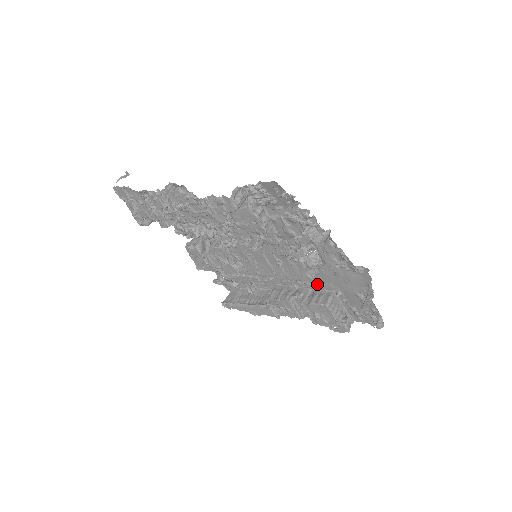
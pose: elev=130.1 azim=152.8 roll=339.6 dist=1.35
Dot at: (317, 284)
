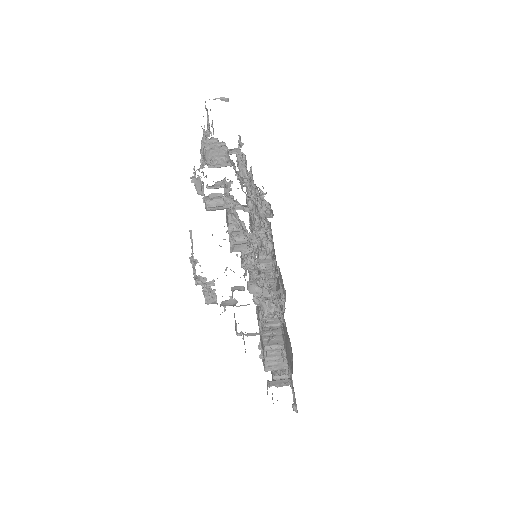
Dot at: (282, 326)
